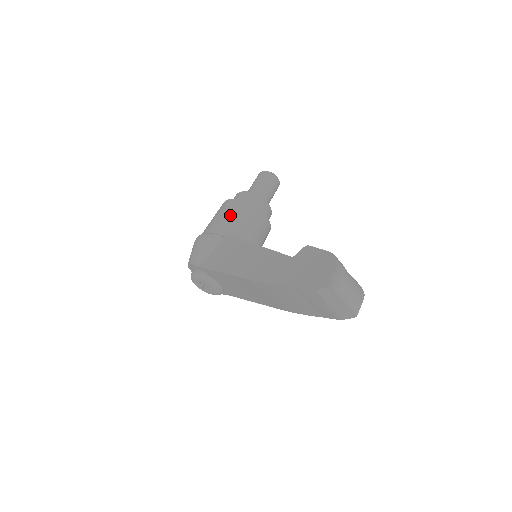
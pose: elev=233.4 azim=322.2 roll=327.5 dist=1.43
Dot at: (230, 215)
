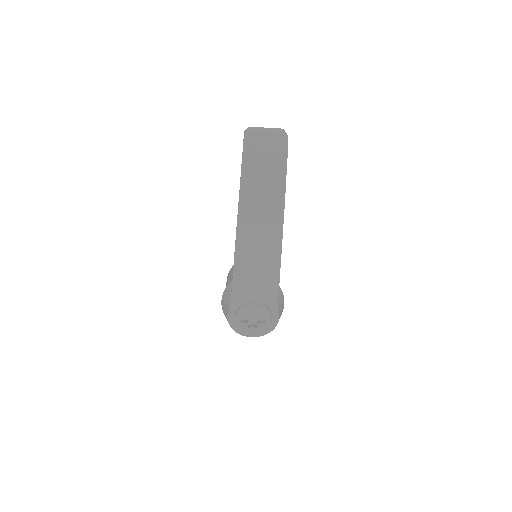
Dot at: (230, 276)
